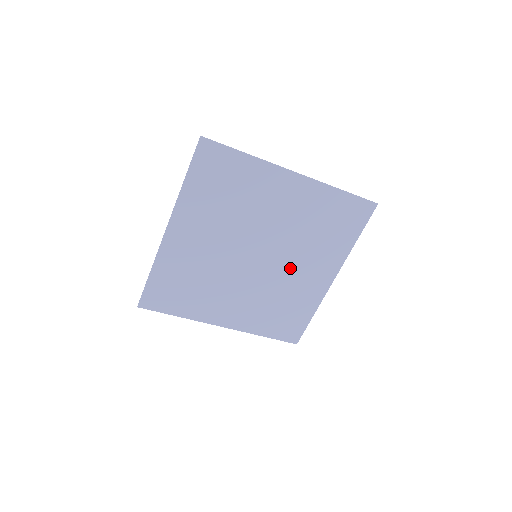
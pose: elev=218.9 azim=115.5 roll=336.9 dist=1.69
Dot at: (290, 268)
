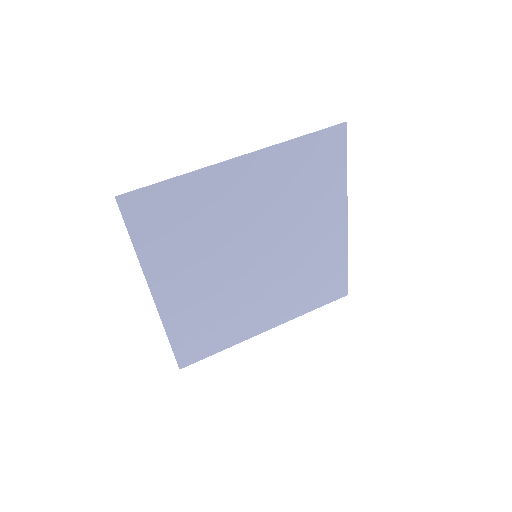
Dot at: (260, 291)
